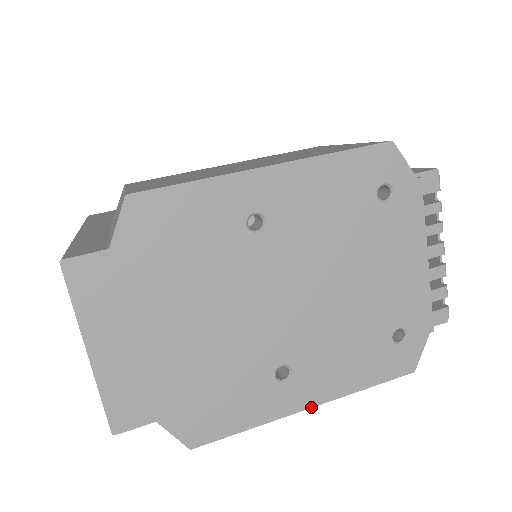
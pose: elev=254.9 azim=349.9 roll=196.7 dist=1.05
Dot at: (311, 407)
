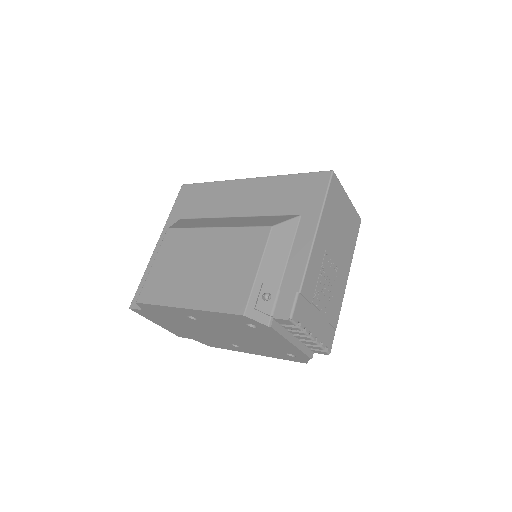
Dot at: (255, 354)
